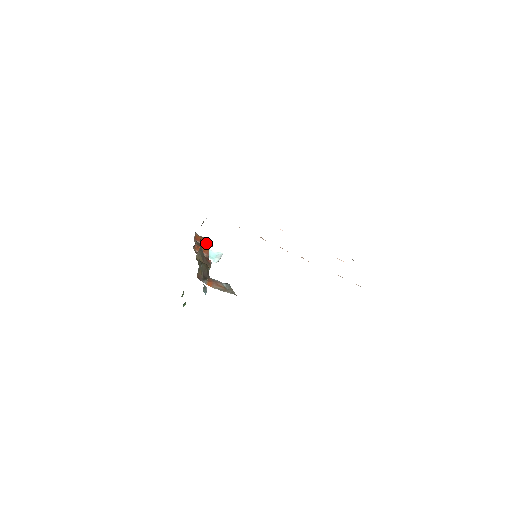
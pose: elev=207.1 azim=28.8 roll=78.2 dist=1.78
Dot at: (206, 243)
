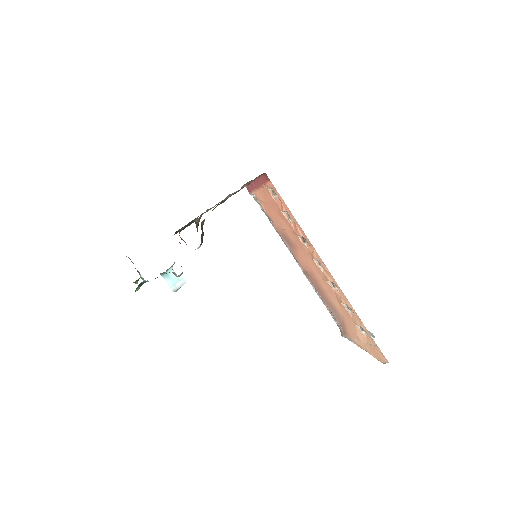
Dot at: occluded
